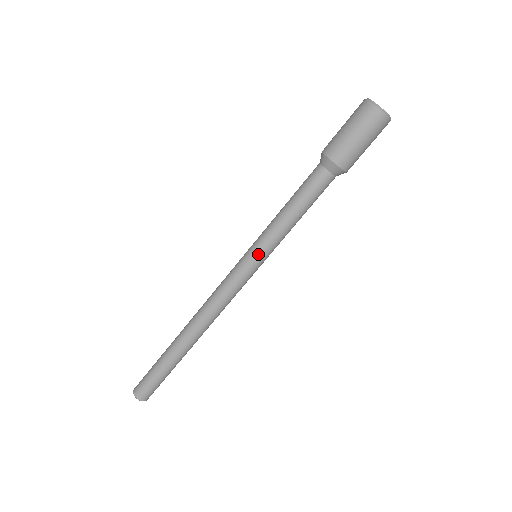
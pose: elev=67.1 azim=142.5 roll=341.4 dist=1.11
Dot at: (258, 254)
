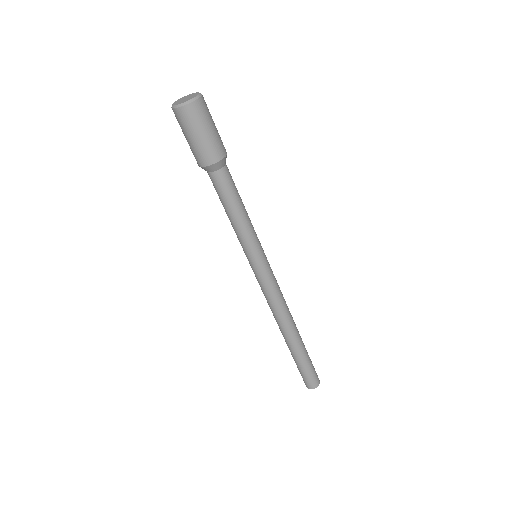
Dot at: (247, 257)
